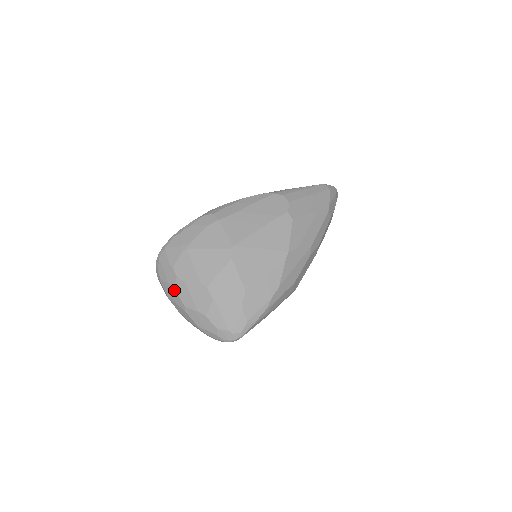
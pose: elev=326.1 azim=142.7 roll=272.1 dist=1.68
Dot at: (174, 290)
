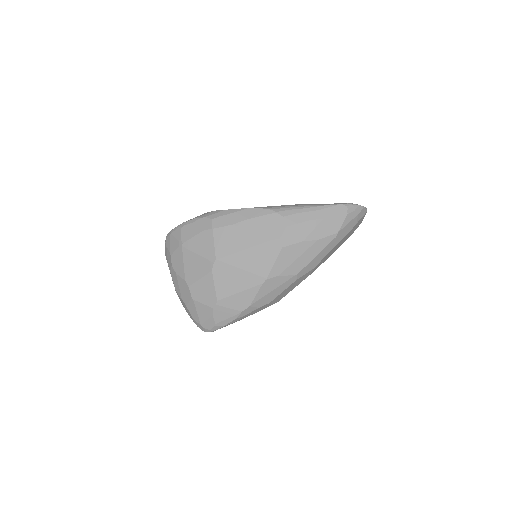
Dot at: occluded
